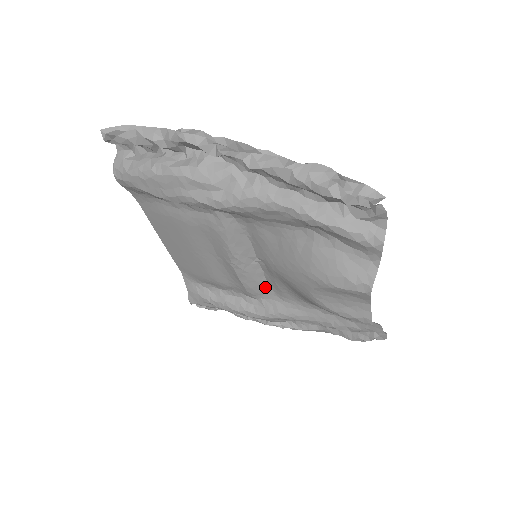
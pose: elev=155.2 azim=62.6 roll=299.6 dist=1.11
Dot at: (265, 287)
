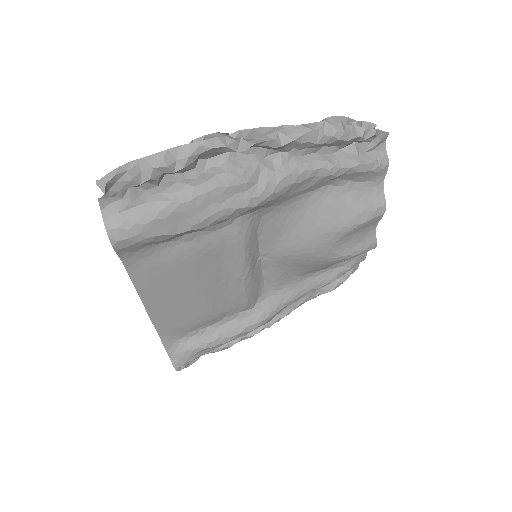
Dot at: (261, 287)
